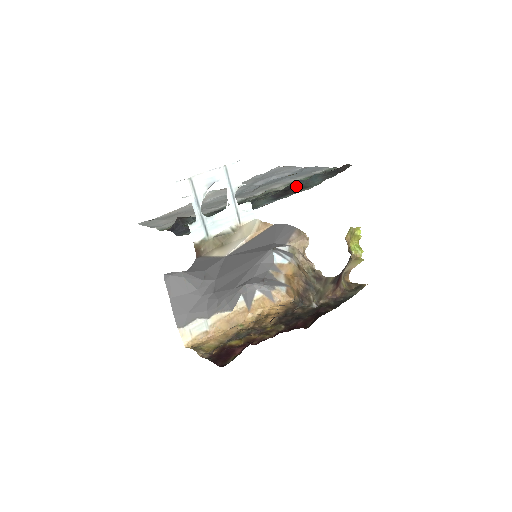
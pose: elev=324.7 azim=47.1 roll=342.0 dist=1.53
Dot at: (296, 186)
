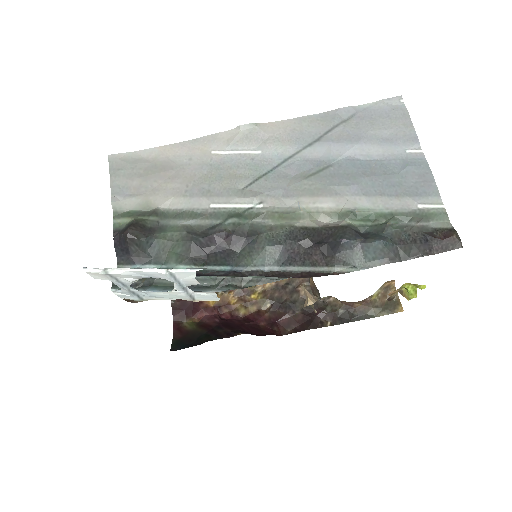
Dot at: (334, 248)
